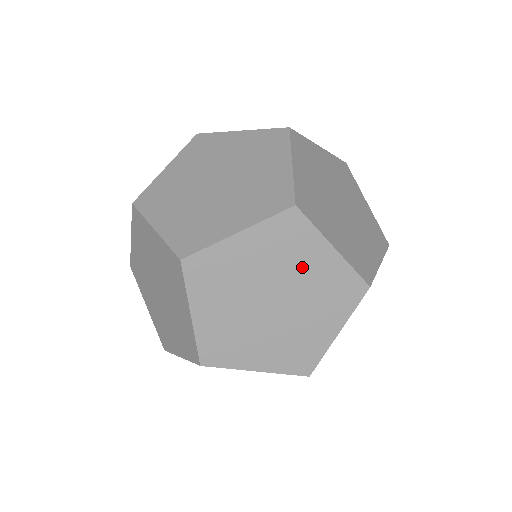
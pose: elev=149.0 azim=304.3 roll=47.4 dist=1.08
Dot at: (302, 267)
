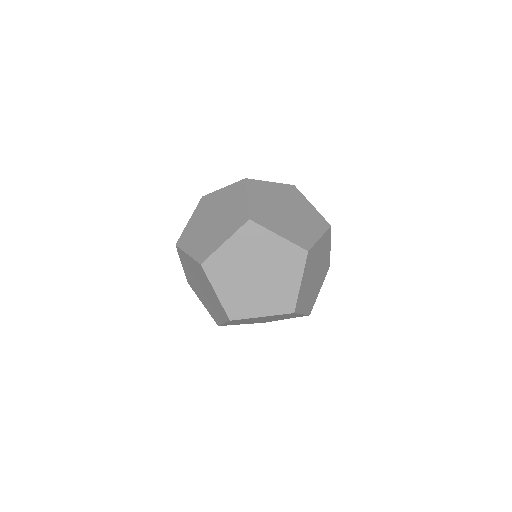
Dot at: (324, 256)
